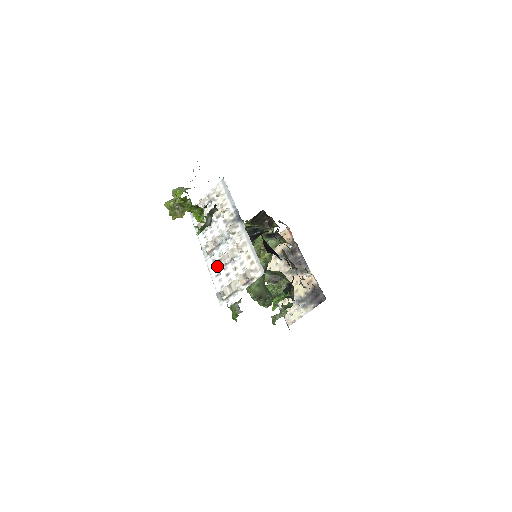
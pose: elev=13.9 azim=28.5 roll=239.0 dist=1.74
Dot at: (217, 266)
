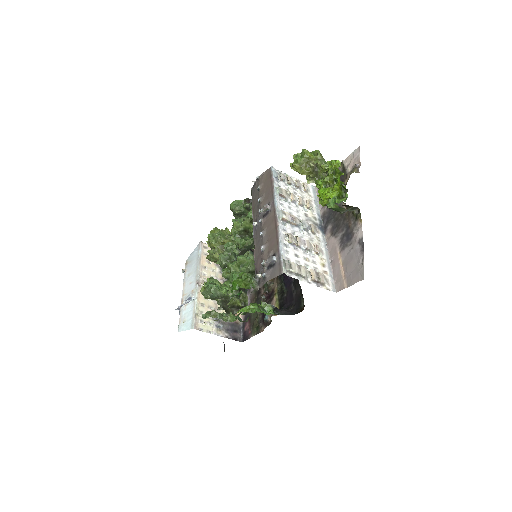
Dot at: (291, 238)
